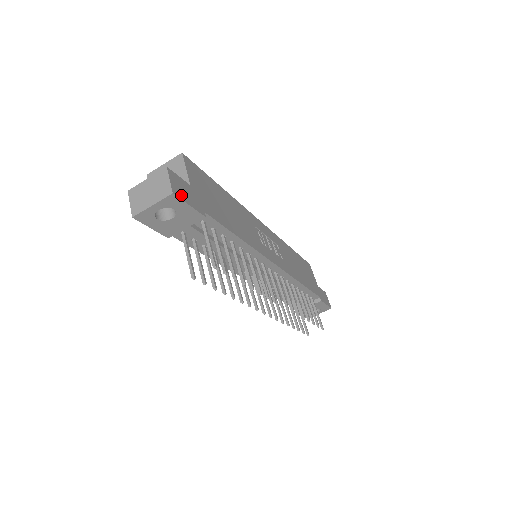
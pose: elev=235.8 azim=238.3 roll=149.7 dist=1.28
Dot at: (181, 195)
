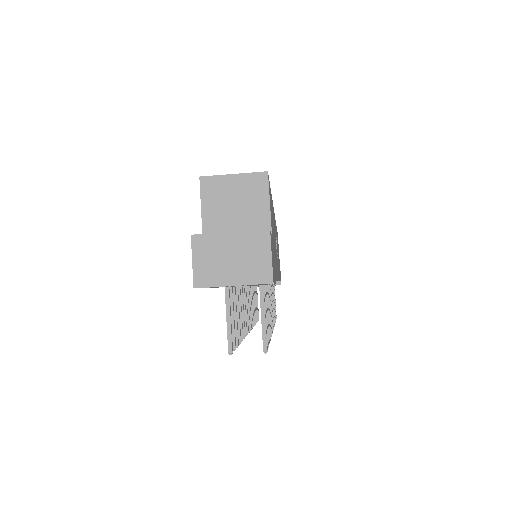
Dot at: (273, 274)
